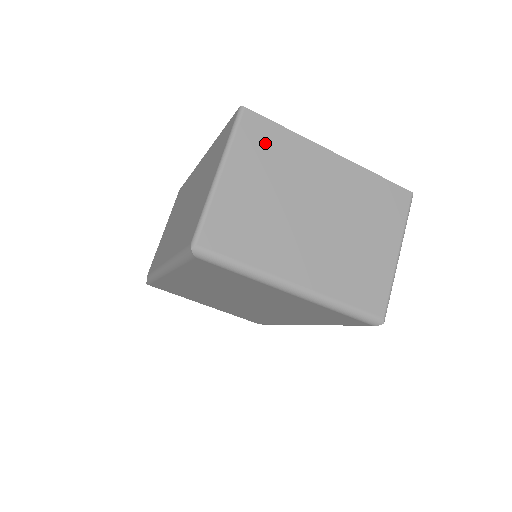
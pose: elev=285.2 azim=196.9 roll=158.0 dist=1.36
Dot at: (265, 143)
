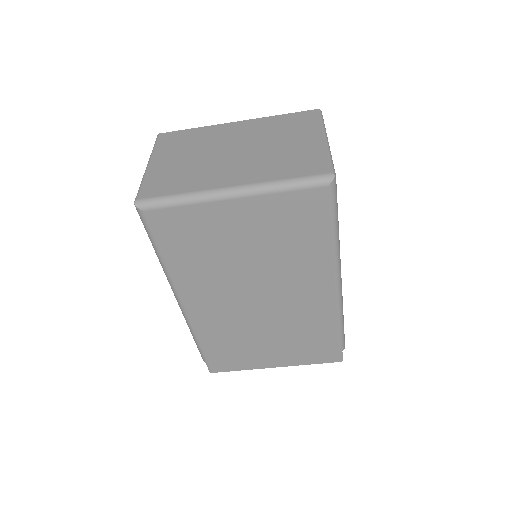
Dot at: (179, 140)
